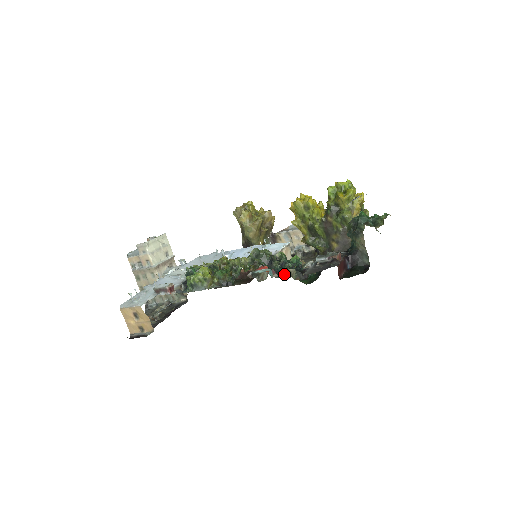
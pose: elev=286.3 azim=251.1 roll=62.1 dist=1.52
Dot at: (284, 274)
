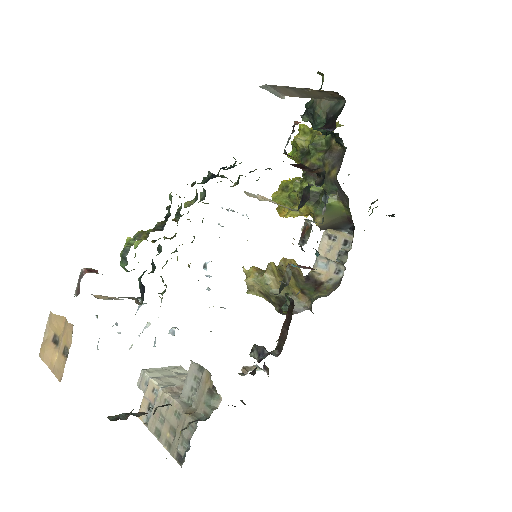
Dot at: (300, 239)
